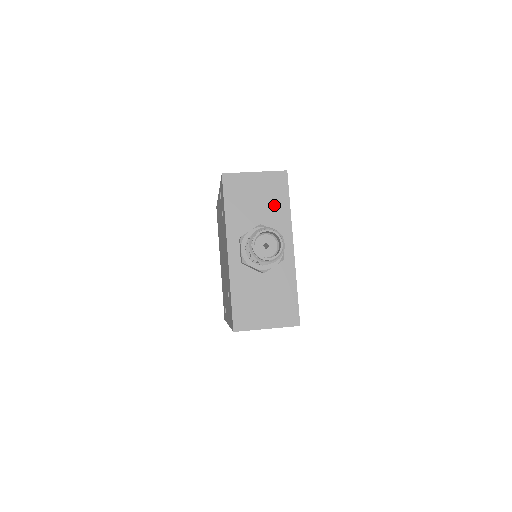
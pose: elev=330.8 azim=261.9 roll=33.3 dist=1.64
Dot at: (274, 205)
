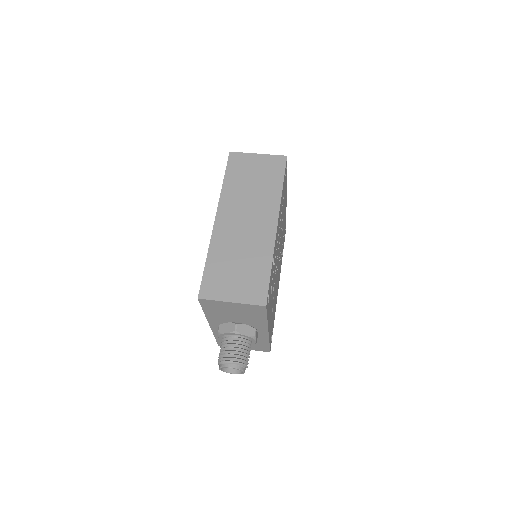
Dot at: (251, 317)
